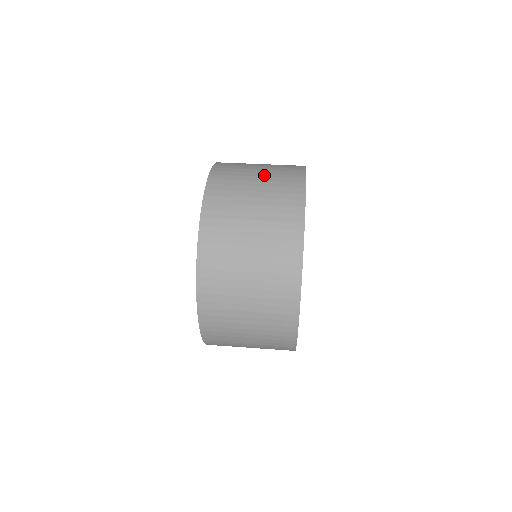
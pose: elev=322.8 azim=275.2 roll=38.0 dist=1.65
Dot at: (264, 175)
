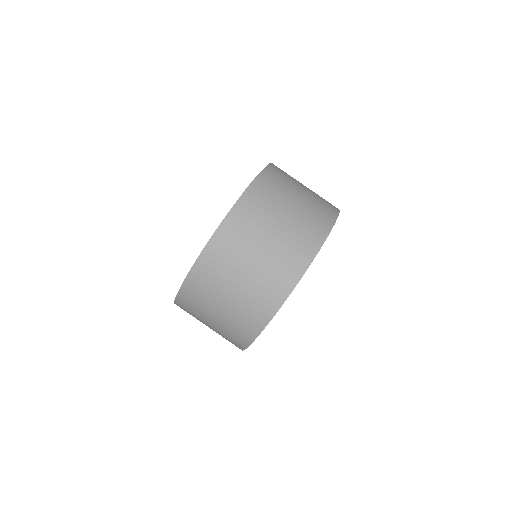
Dot at: (283, 230)
